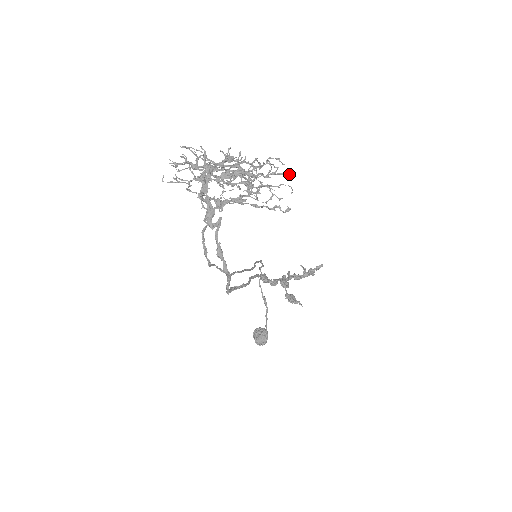
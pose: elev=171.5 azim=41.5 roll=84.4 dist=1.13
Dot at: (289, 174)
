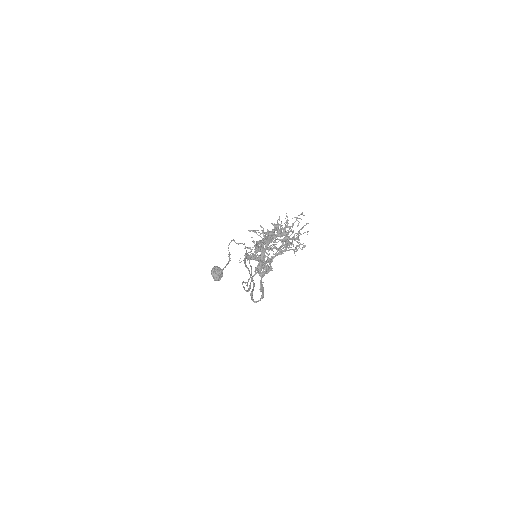
Dot at: (308, 223)
